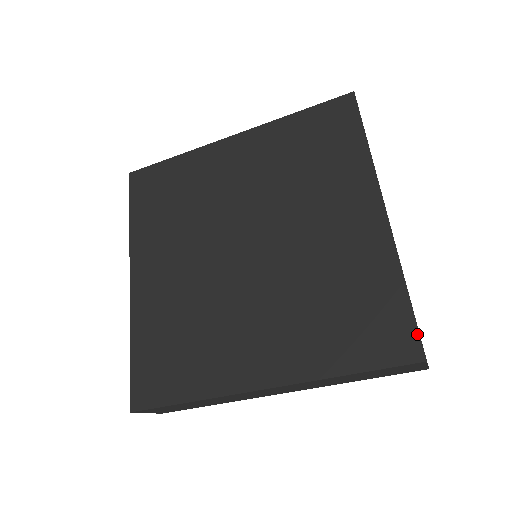
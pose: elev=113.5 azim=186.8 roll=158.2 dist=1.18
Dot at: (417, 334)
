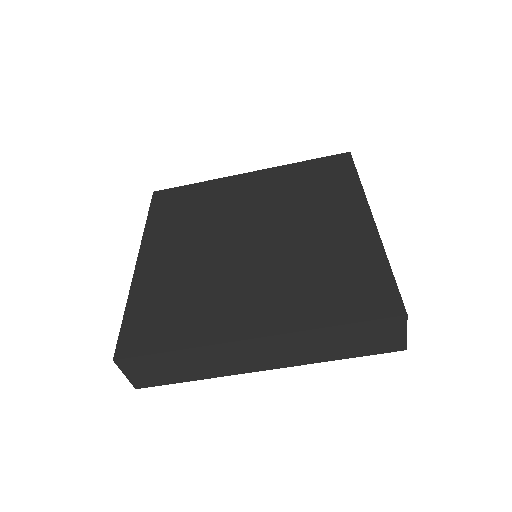
Dot at: (399, 296)
